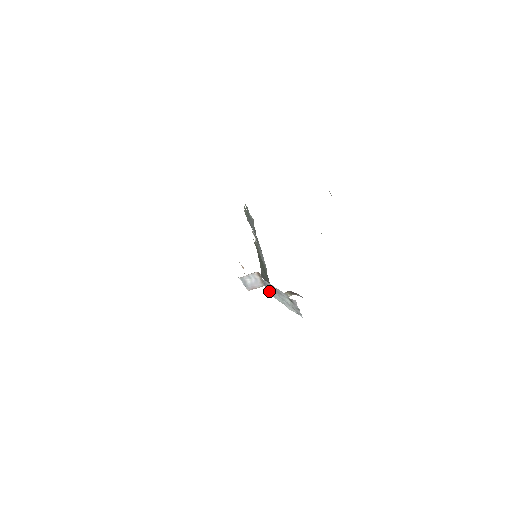
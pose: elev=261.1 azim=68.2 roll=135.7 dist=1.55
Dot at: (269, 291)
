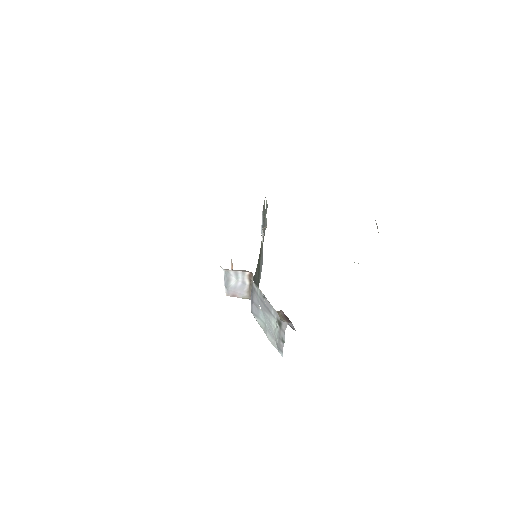
Dot at: (253, 305)
